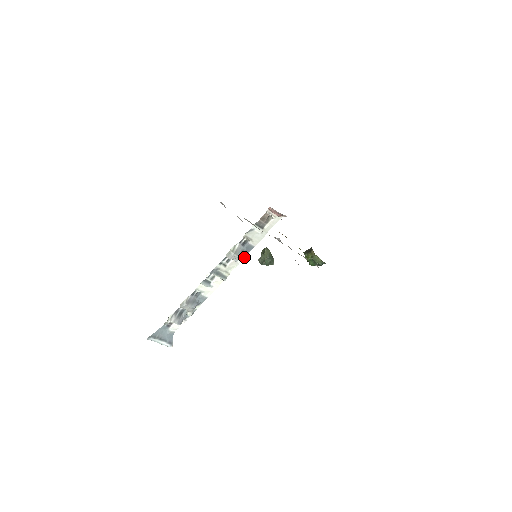
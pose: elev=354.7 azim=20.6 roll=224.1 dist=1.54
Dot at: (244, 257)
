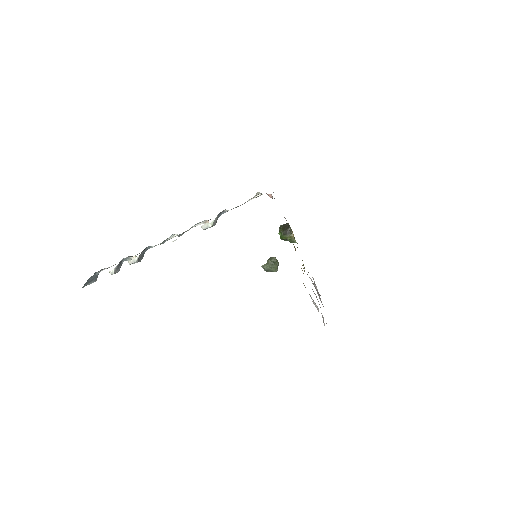
Dot at: occluded
